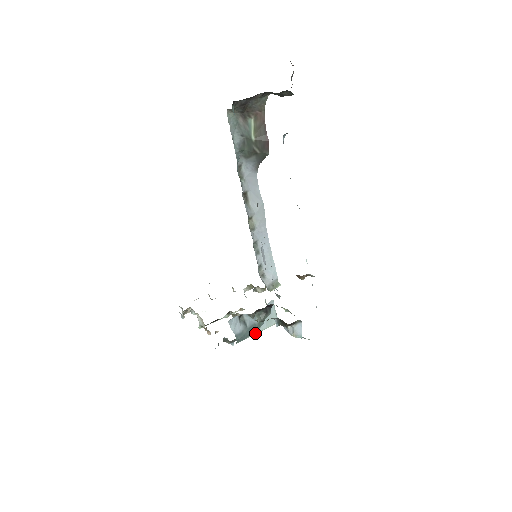
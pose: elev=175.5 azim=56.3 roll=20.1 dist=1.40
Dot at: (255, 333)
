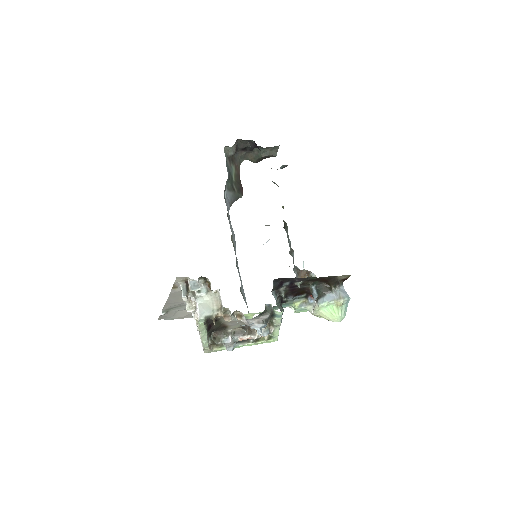
Dot at: (280, 323)
